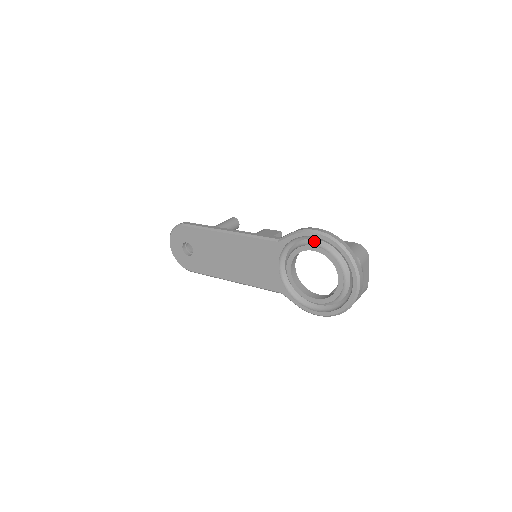
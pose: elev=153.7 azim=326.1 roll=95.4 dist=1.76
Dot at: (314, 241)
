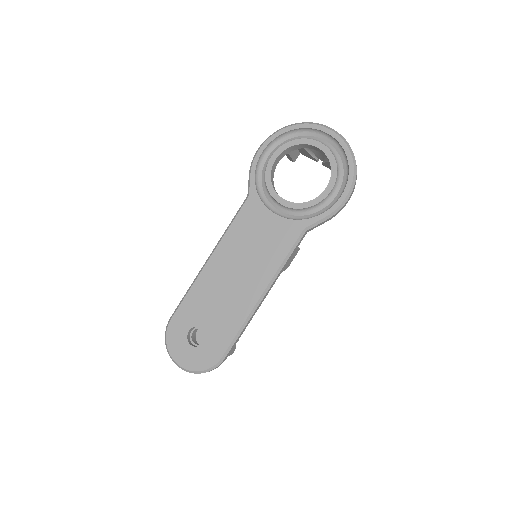
Dot at: (269, 158)
